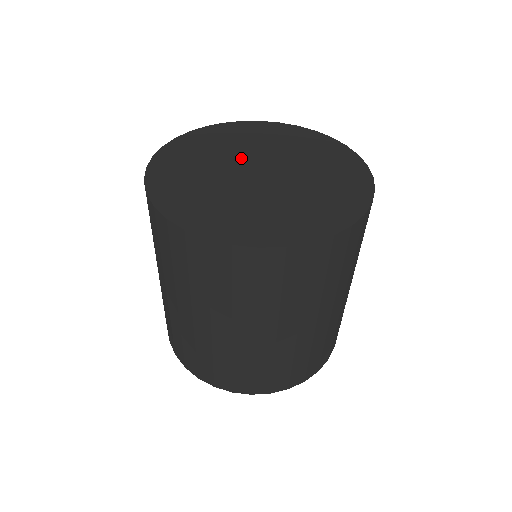
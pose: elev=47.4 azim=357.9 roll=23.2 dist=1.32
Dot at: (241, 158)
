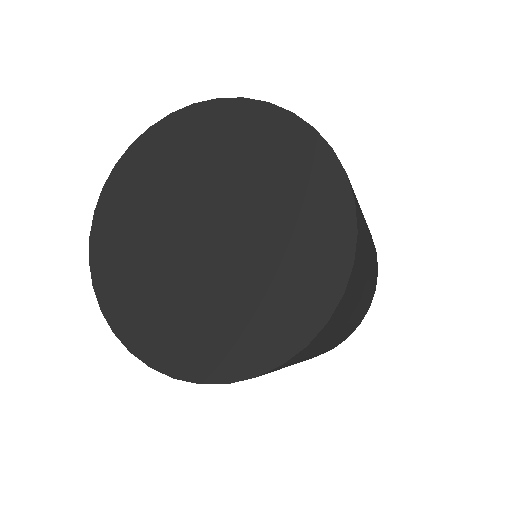
Dot at: (172, 238)
